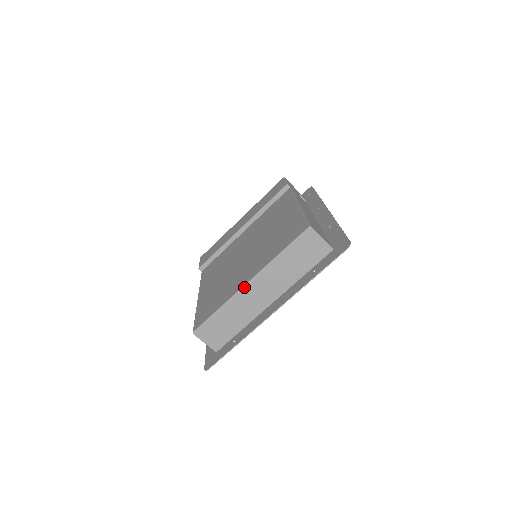
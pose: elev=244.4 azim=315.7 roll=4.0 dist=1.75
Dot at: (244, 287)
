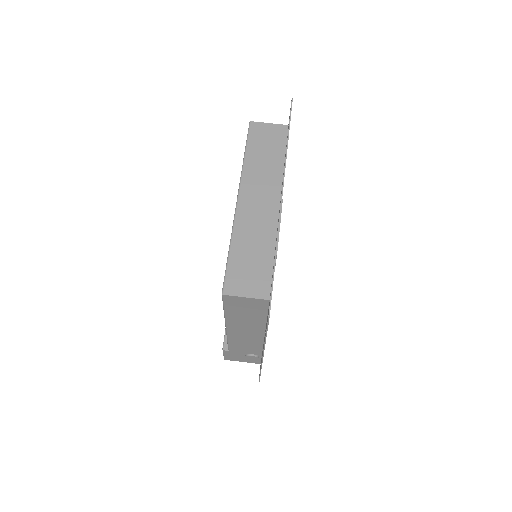
Dot at: (237, 206)
